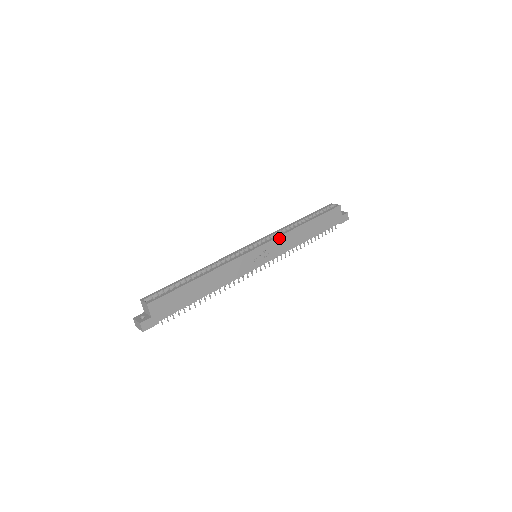
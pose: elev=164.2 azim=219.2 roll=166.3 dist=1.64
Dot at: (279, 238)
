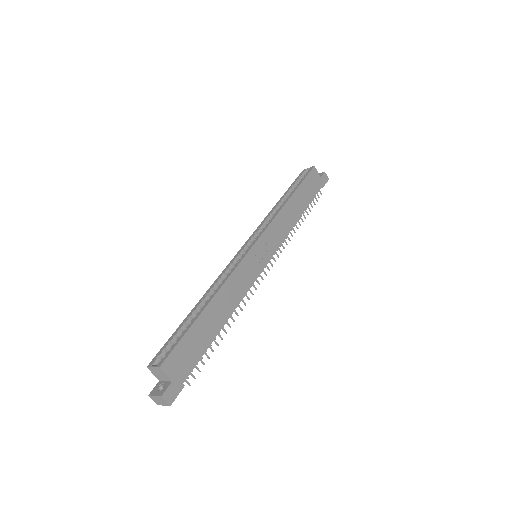
Dot at: (271, 225)
